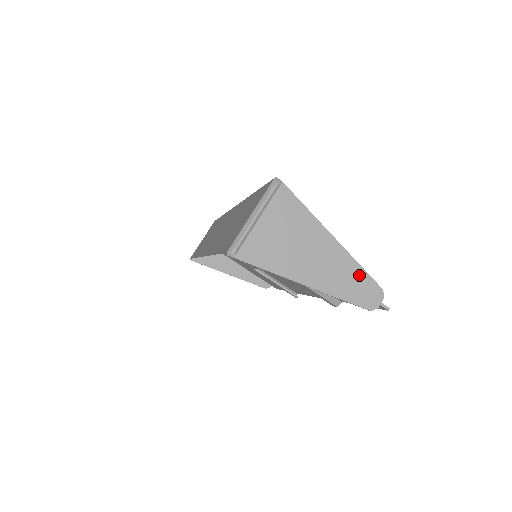
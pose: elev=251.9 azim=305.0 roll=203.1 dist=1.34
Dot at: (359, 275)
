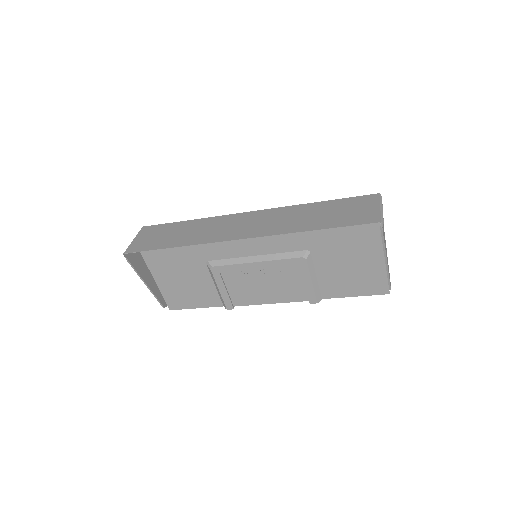
Dot at: occluded
